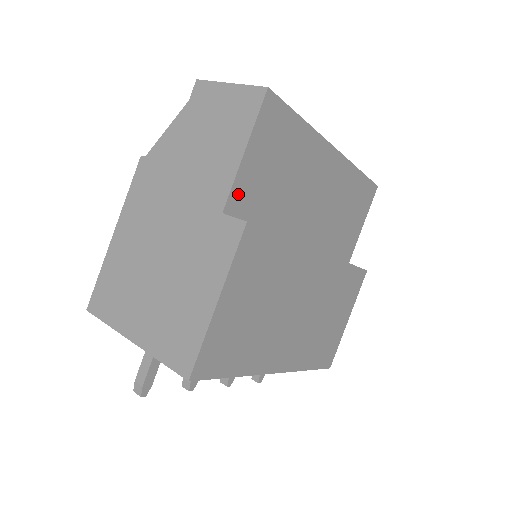
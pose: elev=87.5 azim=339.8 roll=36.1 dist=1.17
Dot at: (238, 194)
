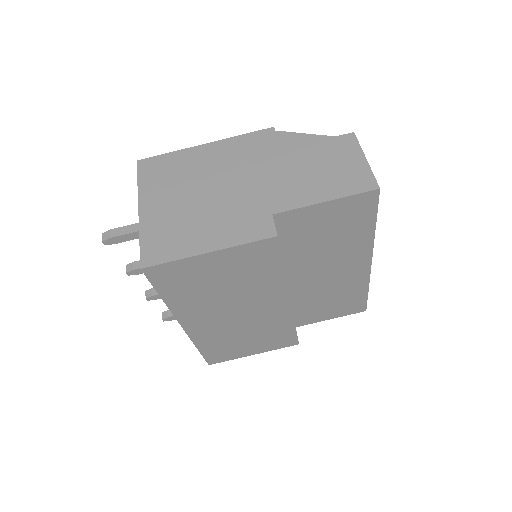
Dot at: (293, 216)
